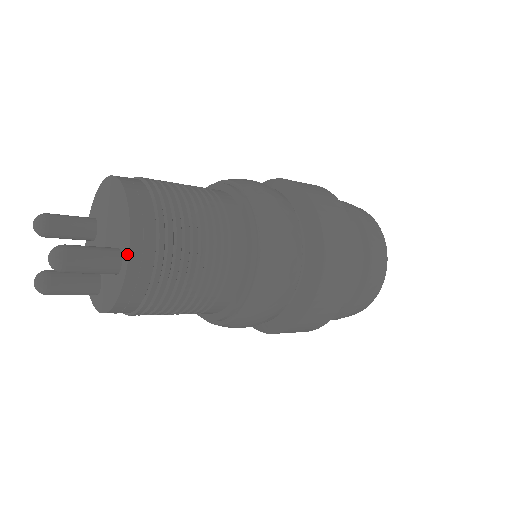
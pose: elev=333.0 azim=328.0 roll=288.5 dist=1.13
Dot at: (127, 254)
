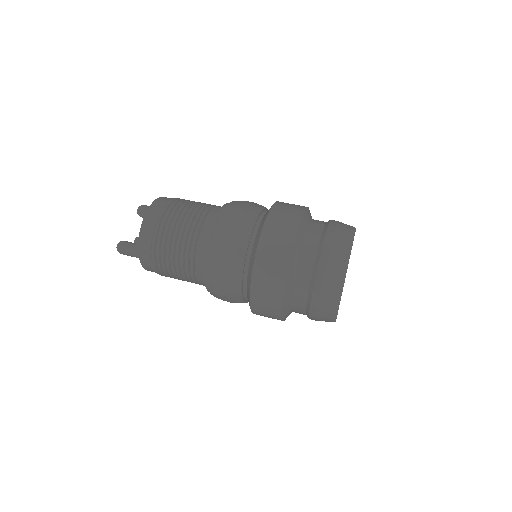
Dot at: (140, 257)
